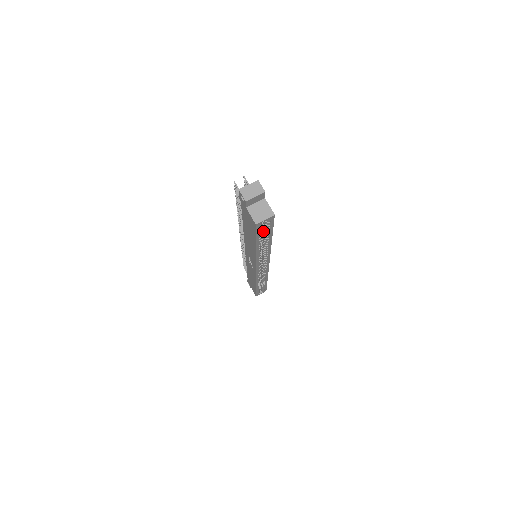
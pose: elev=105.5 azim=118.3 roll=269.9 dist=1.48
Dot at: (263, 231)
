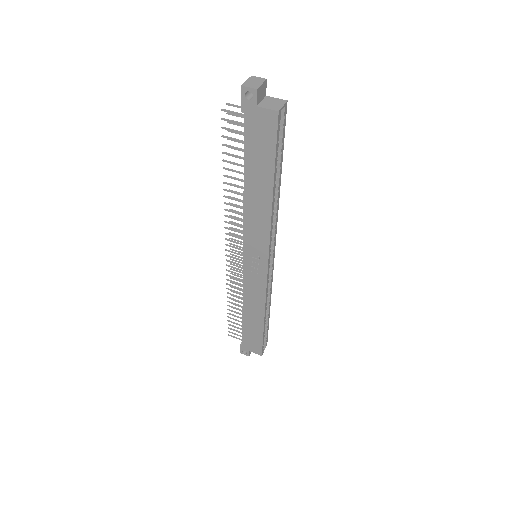
Dot at: occluded
